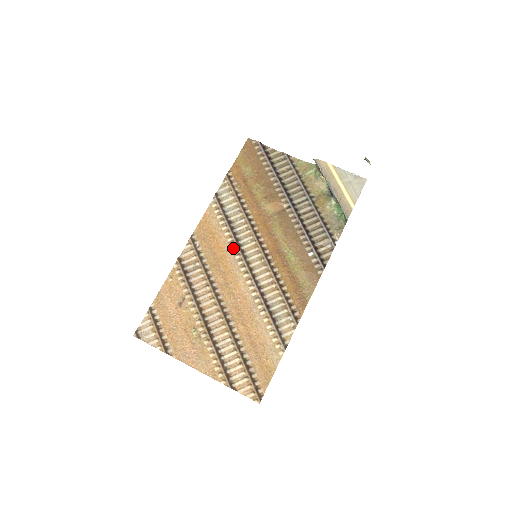
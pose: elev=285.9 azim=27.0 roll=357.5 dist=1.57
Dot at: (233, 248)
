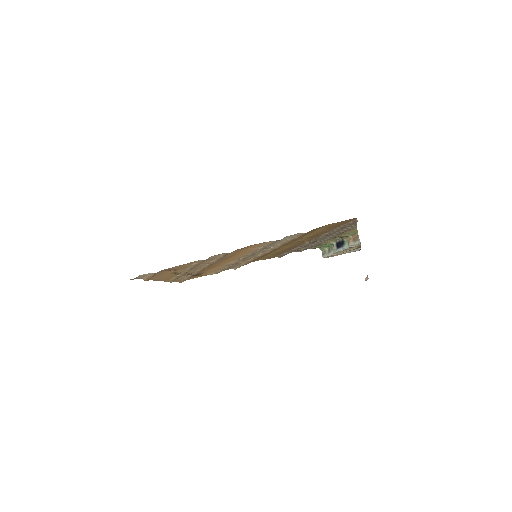
Dot at: (249, 254)
